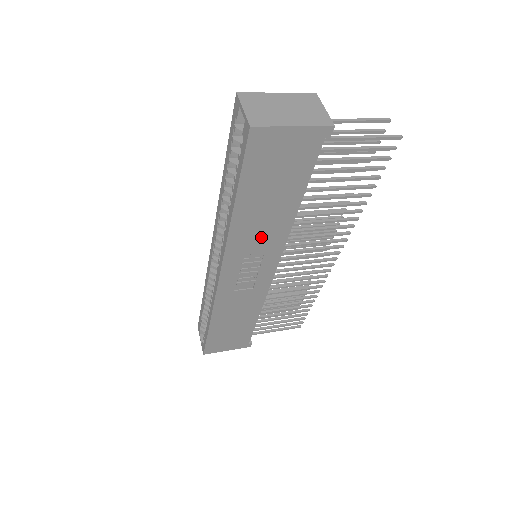
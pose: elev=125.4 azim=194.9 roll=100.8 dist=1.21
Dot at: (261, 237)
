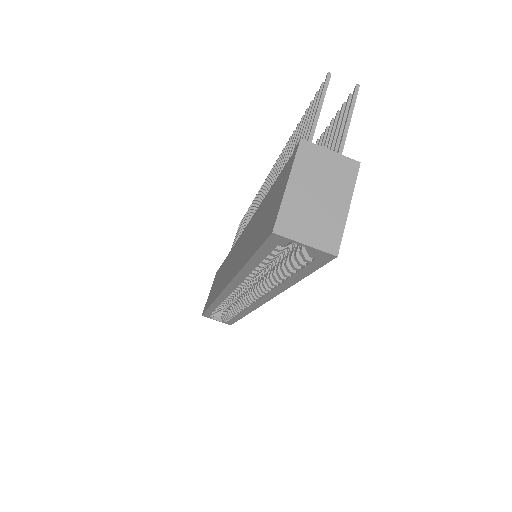
Dot at: occluded
